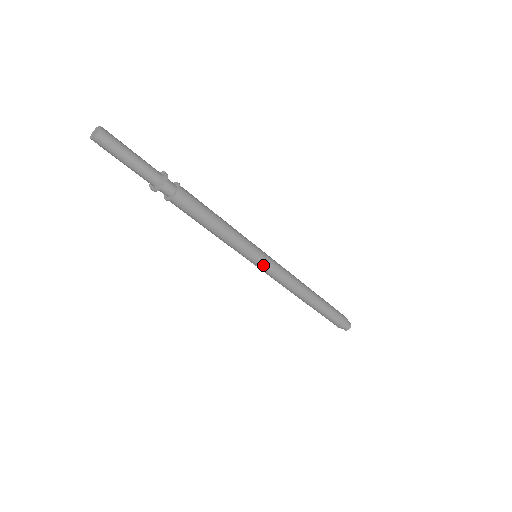
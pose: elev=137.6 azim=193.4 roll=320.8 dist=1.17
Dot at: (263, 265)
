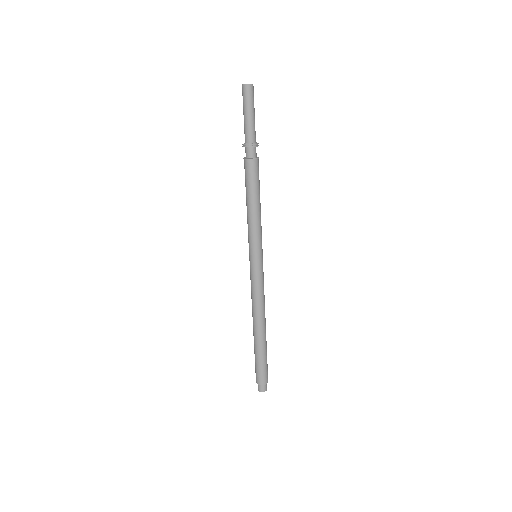
Dot at: (262, 263)
